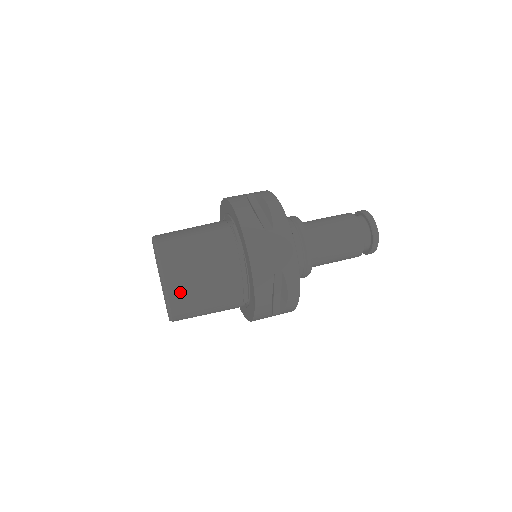
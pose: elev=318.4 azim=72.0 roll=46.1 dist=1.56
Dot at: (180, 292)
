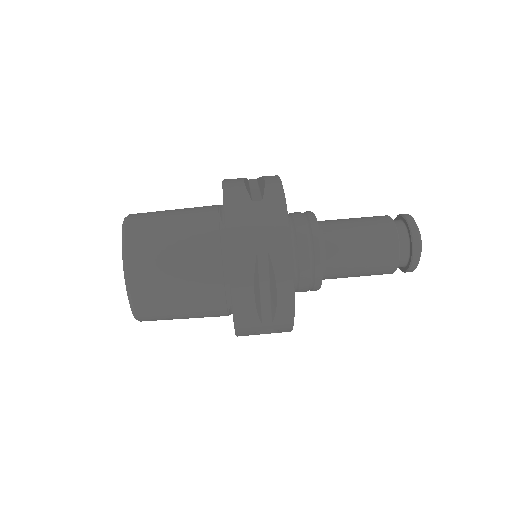
Dot at: (142, 272)
